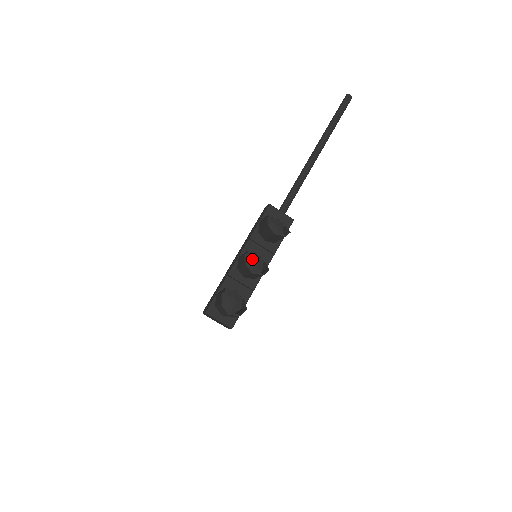
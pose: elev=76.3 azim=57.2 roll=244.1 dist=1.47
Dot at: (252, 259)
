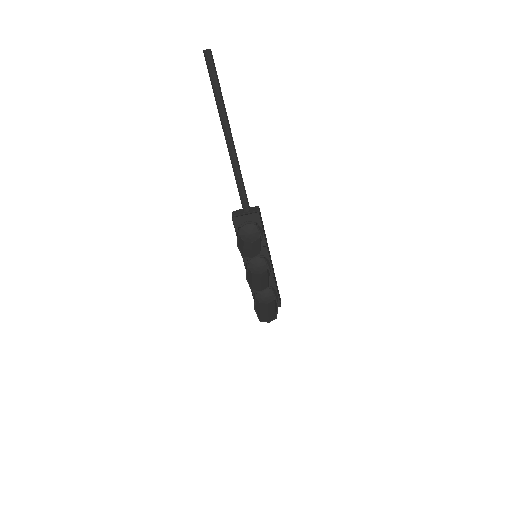
Dot at: (255, 264)
